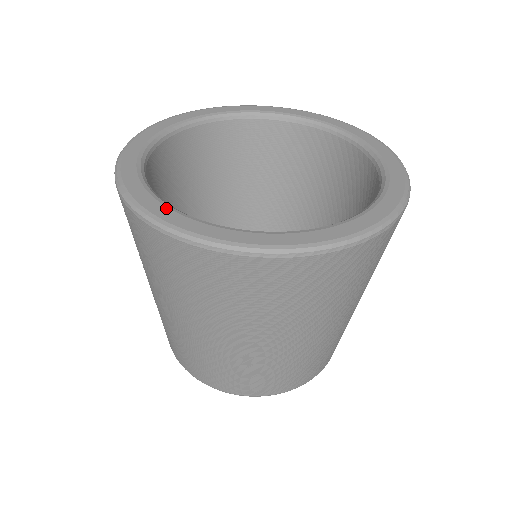
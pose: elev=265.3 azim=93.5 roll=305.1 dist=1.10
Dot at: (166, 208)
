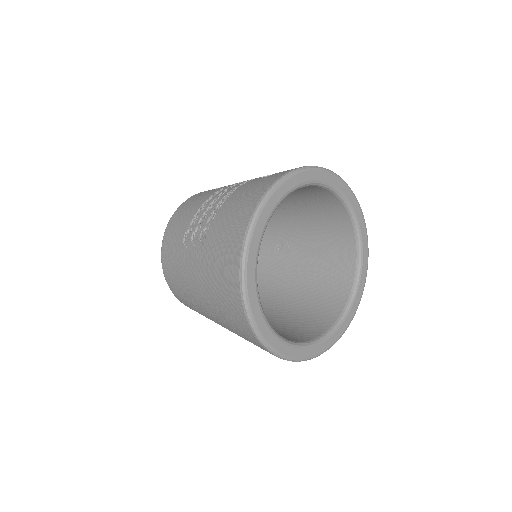
Dot at: (261, 315)
